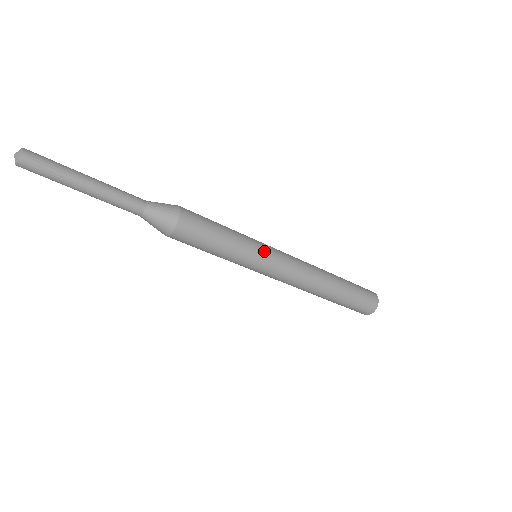
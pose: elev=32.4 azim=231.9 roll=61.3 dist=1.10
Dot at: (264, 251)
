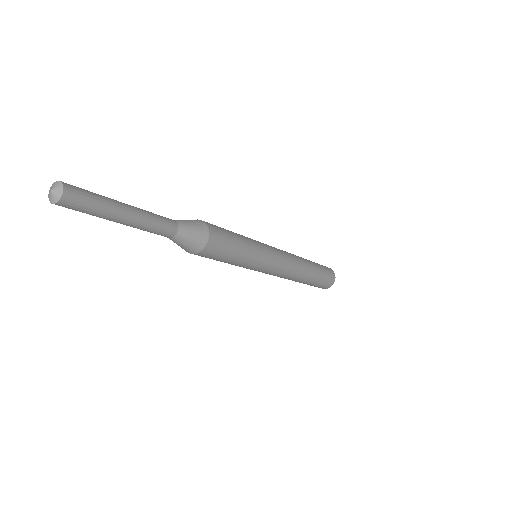
Dot at: (267, 252)
